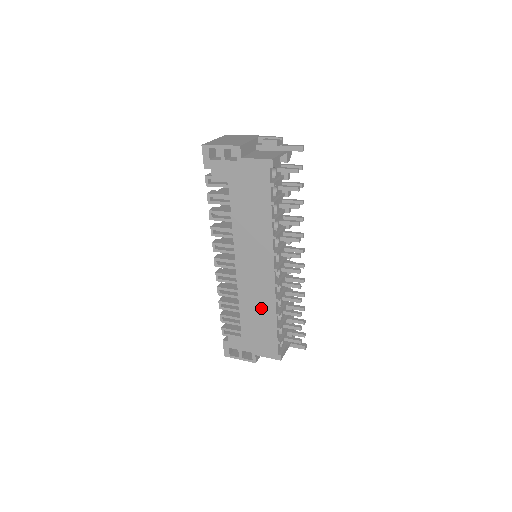
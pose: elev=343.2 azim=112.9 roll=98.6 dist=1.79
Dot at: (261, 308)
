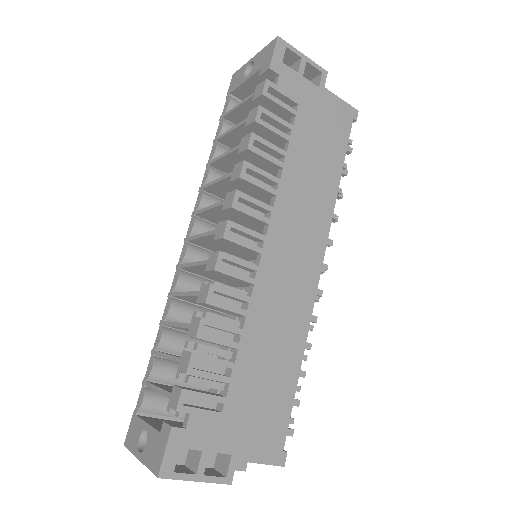
Dot at: (281, 341)
